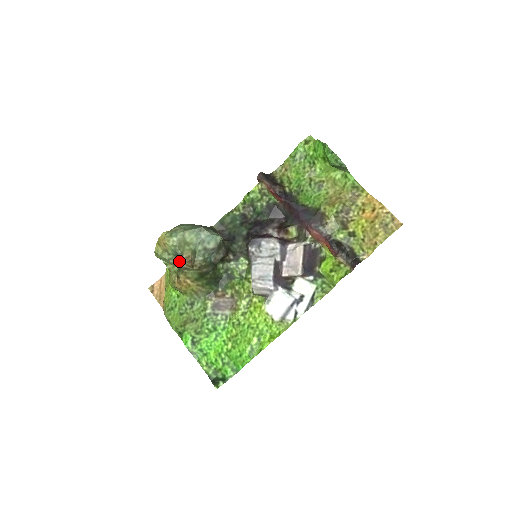
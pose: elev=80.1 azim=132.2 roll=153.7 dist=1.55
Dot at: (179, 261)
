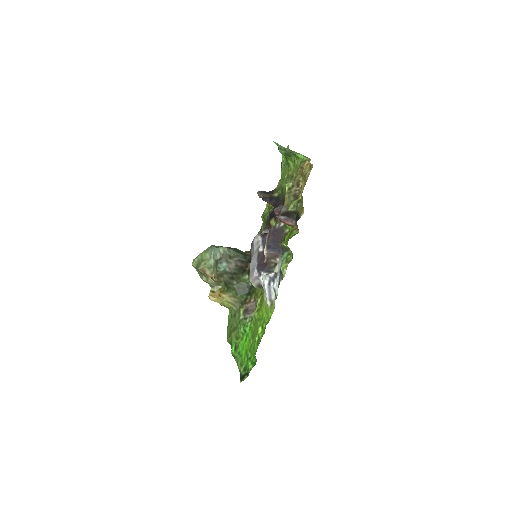
Dot at: (207, 278)
